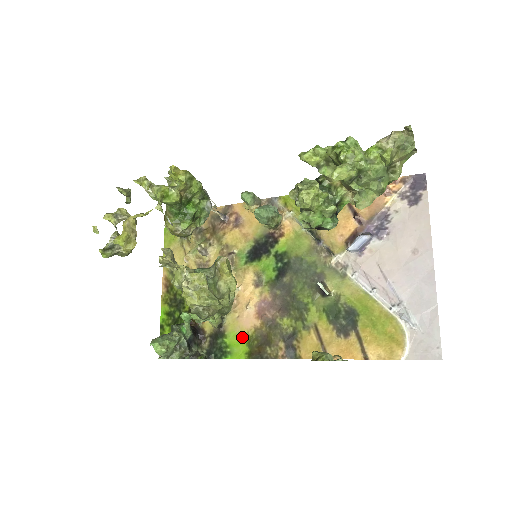
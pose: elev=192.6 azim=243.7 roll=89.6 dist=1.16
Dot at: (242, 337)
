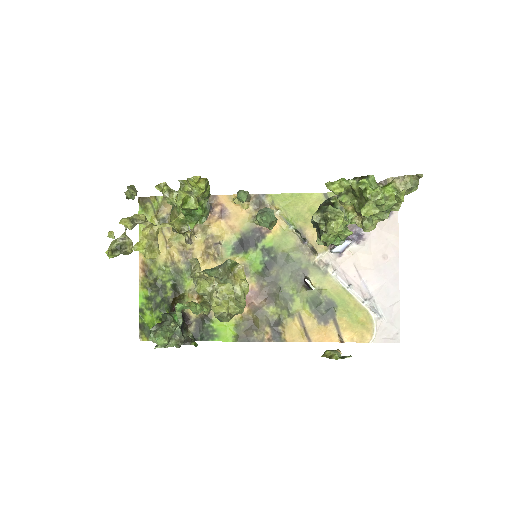
Dot at: (229, 322)
